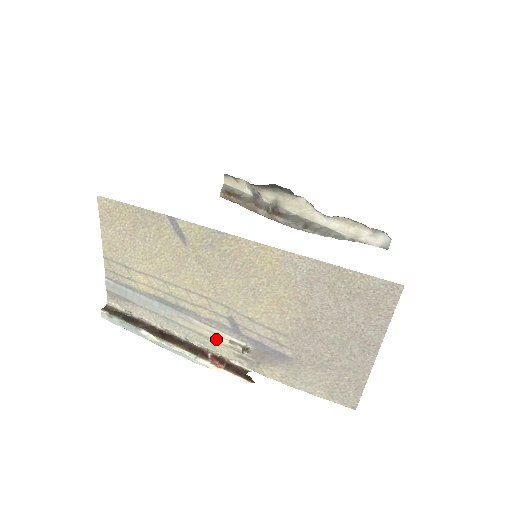
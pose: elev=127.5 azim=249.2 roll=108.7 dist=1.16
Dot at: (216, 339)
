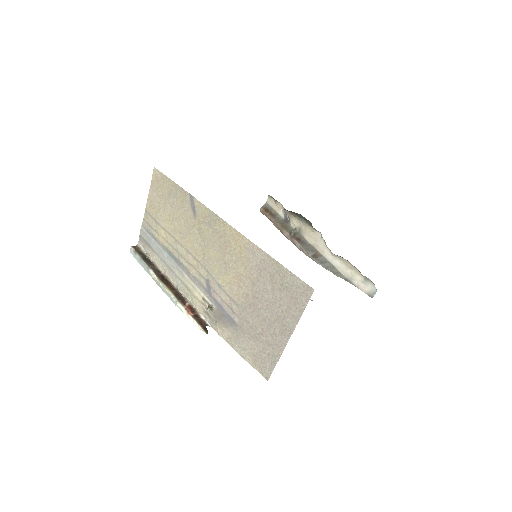
Dot at: (195, 294)
